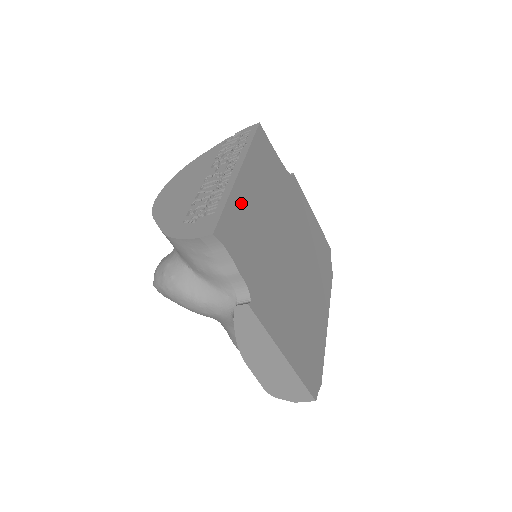
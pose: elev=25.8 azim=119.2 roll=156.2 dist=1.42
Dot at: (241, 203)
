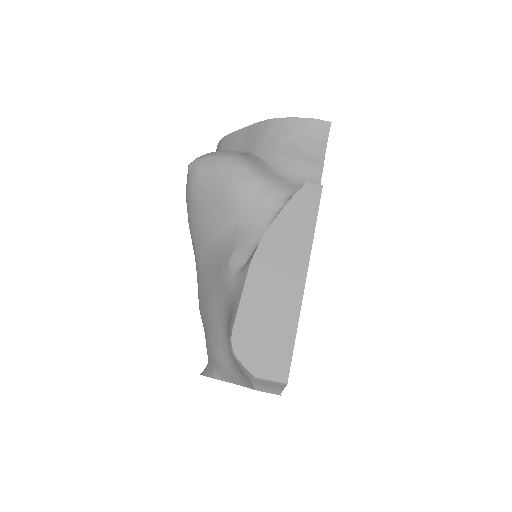
Dot at: occluded
